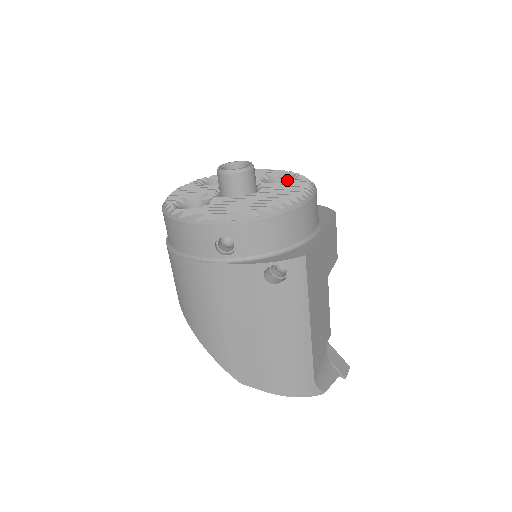
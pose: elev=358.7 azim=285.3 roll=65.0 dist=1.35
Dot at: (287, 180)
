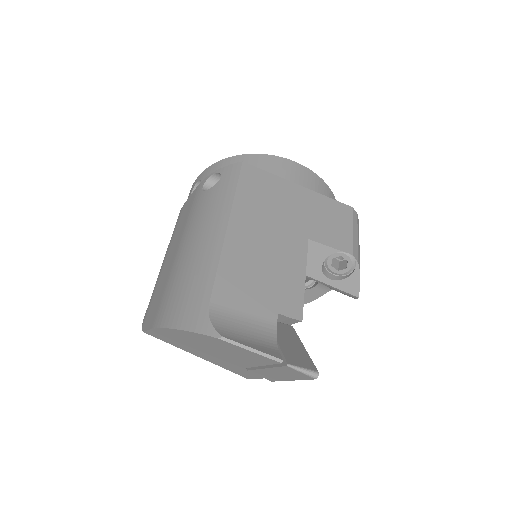
Dot at: occluded
